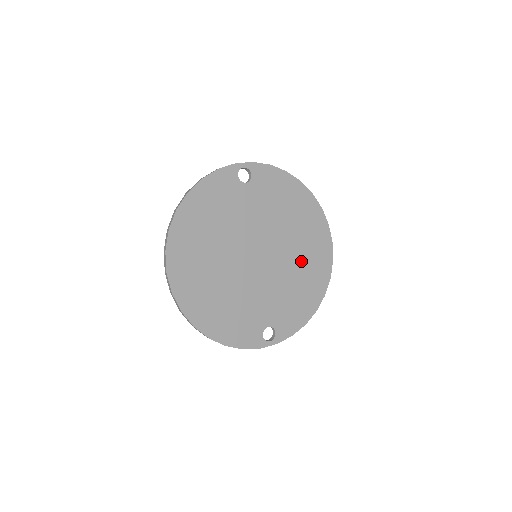
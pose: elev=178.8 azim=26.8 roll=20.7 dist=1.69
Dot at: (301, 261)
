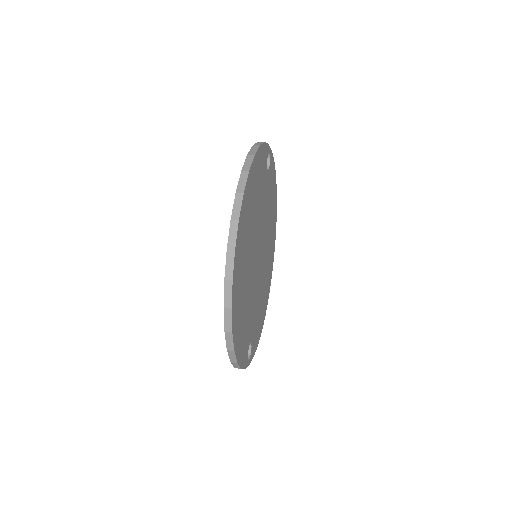
Dot at: (266, 273)
